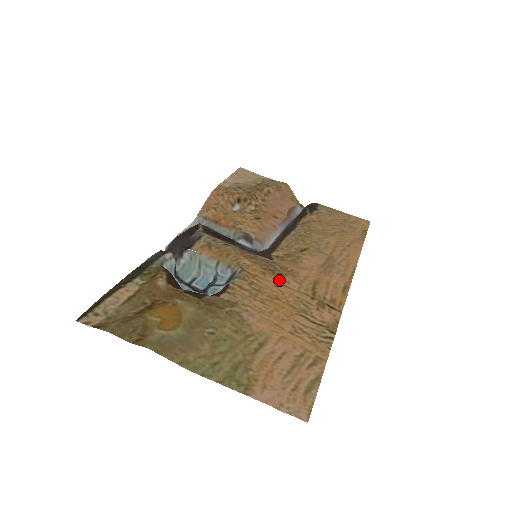
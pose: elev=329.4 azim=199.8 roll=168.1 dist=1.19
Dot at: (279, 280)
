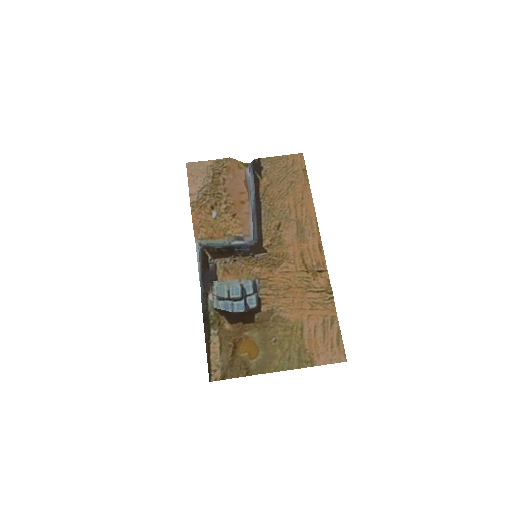
Dot at: (282, 270)
